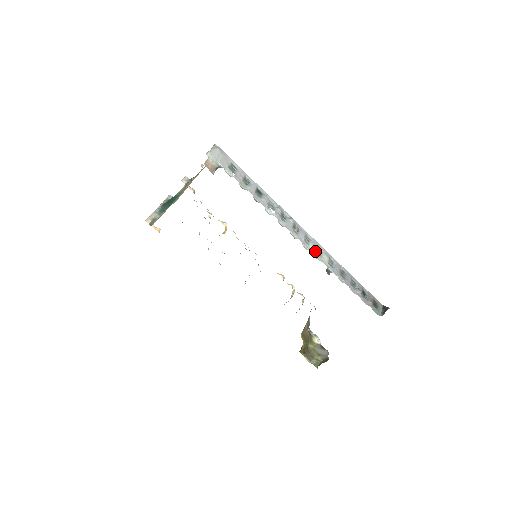
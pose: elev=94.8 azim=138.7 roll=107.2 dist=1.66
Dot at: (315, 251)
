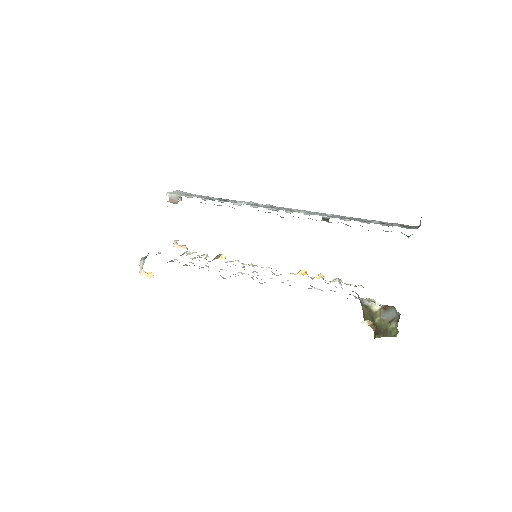
Dot at: occluded
